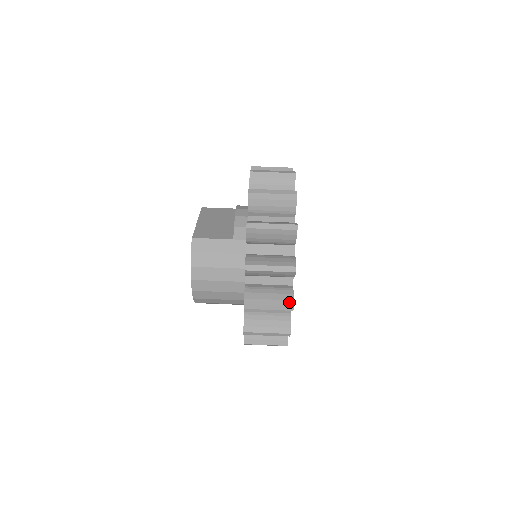
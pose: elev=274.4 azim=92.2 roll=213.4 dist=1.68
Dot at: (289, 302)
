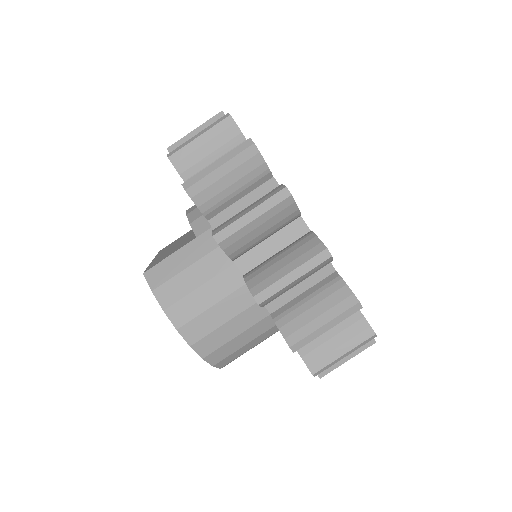
Dot at: (316, 248)
